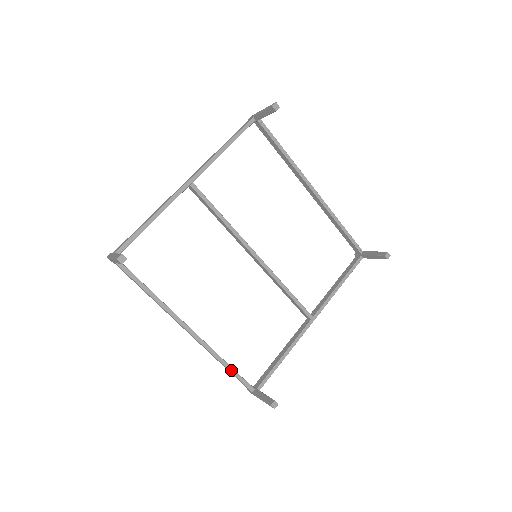
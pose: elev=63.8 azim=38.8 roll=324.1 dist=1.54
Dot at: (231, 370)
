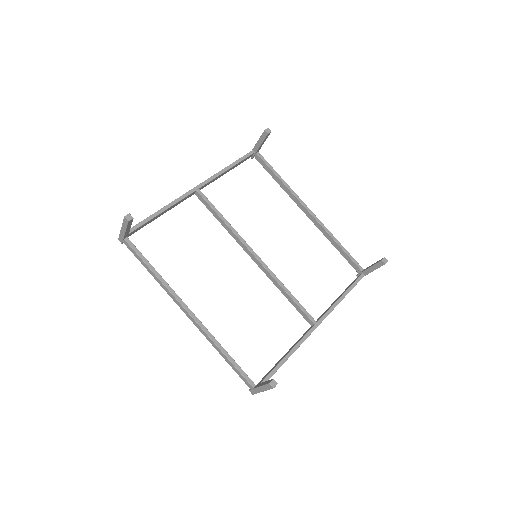
Dot at: (230, 359)
